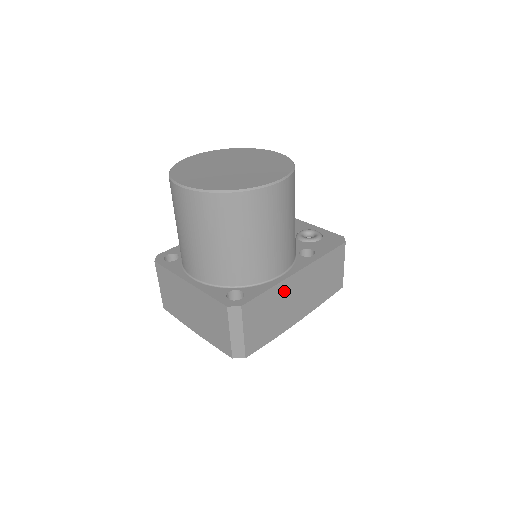
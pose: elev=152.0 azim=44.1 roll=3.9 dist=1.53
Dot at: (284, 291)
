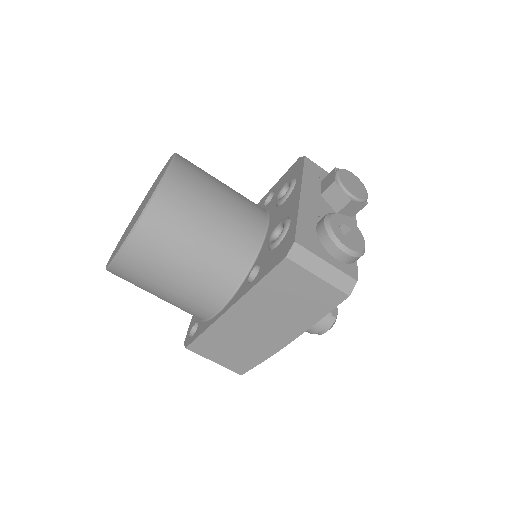
Dot at: (229, 327)
